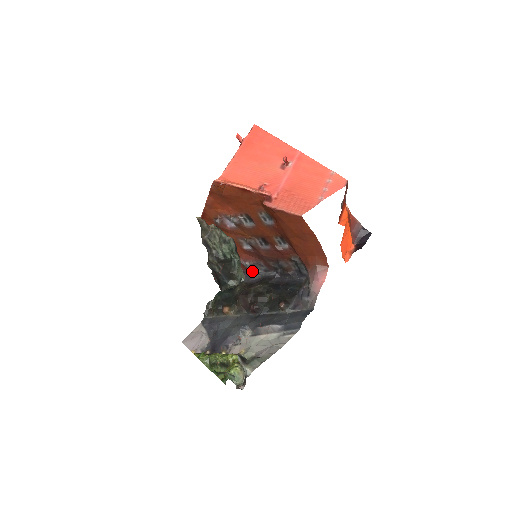
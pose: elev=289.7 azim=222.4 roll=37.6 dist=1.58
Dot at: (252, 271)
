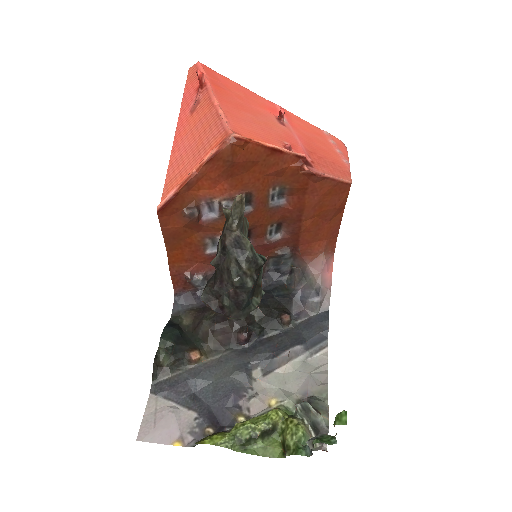
Dot at: (195, 289)
